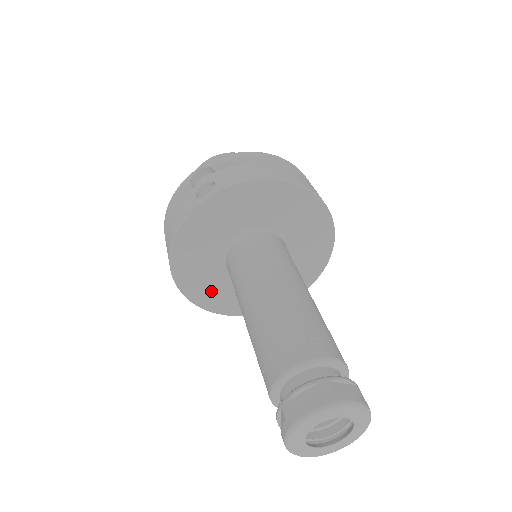
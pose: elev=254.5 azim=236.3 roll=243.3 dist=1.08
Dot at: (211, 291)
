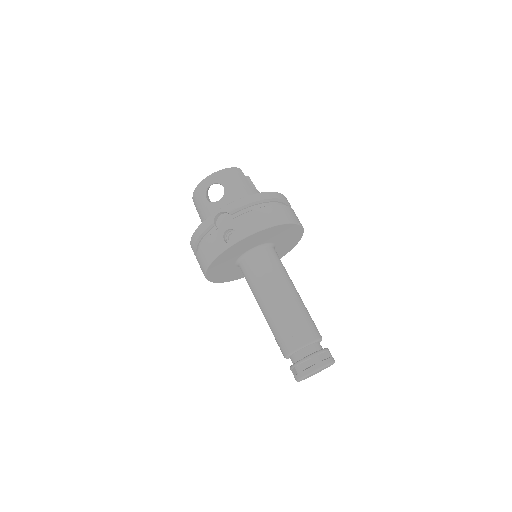
Dot at: (226, 275)
